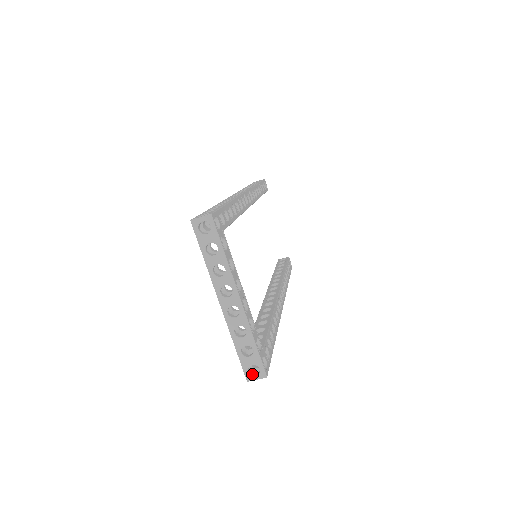
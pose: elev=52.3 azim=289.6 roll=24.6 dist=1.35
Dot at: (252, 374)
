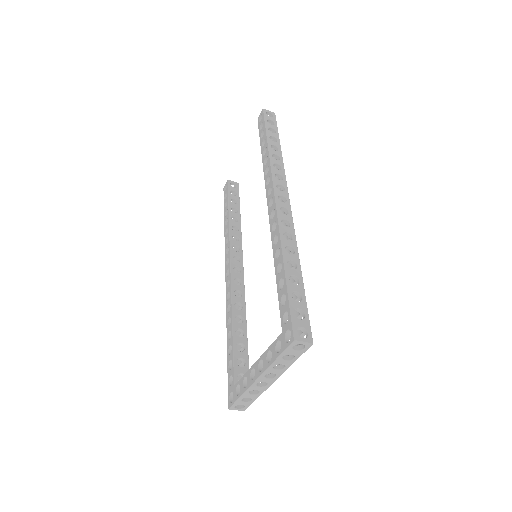
Dot at: (235, 406)
